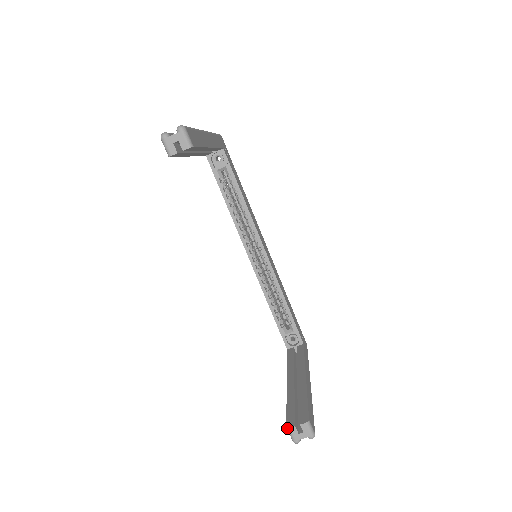
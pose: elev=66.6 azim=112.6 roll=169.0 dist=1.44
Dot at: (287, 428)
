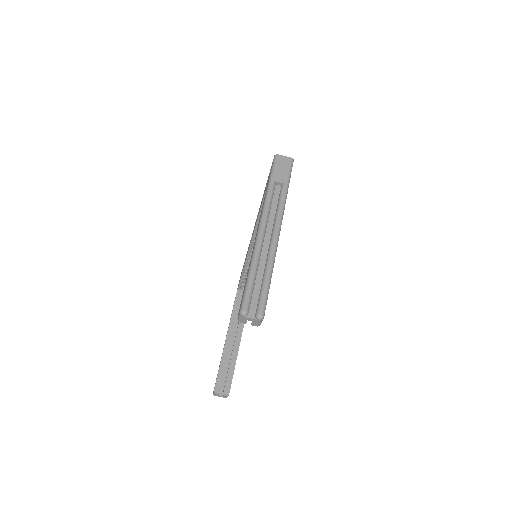
Dot at: (214, 392)
